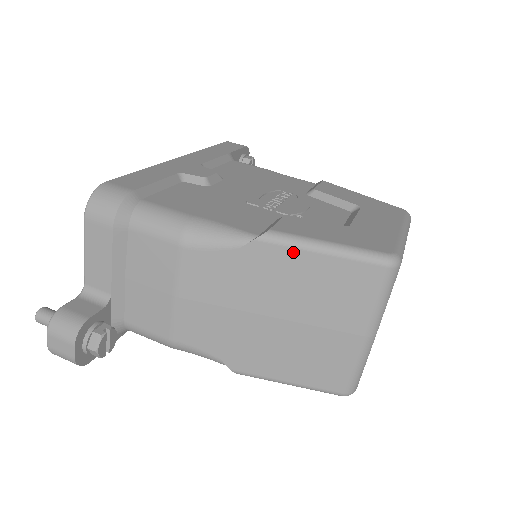
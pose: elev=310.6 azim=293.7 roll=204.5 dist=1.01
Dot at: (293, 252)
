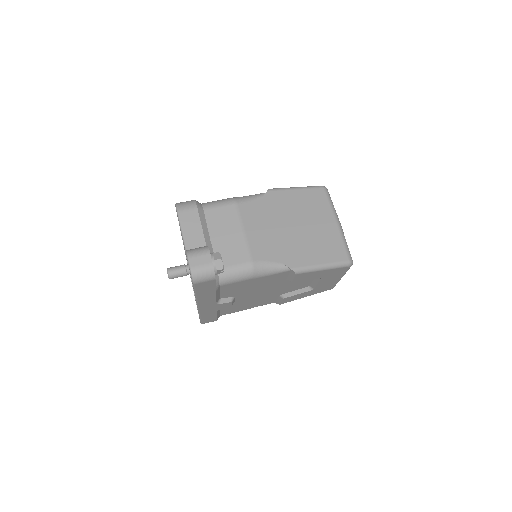
Dot at: (285, 192)
